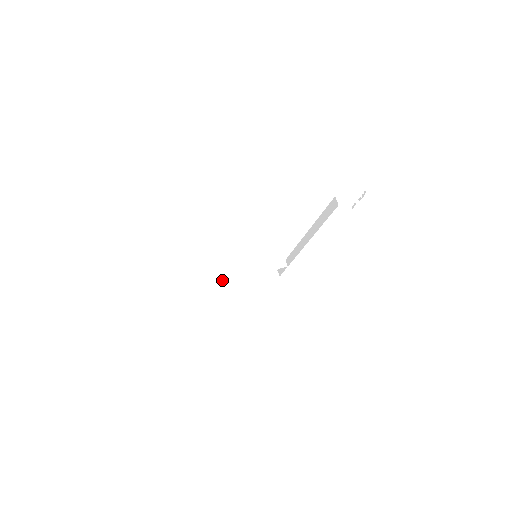
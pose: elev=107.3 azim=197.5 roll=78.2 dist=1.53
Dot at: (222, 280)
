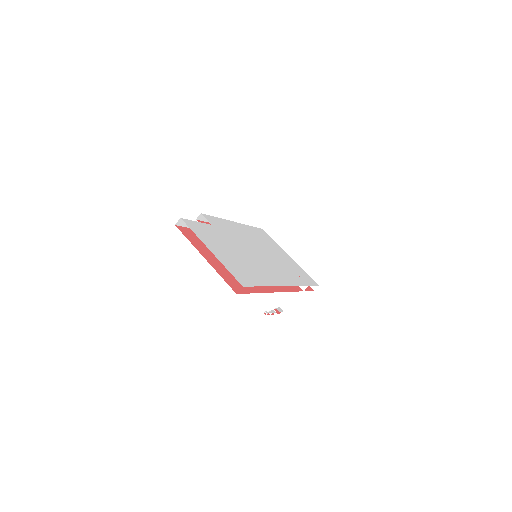
Dot at: occluded
